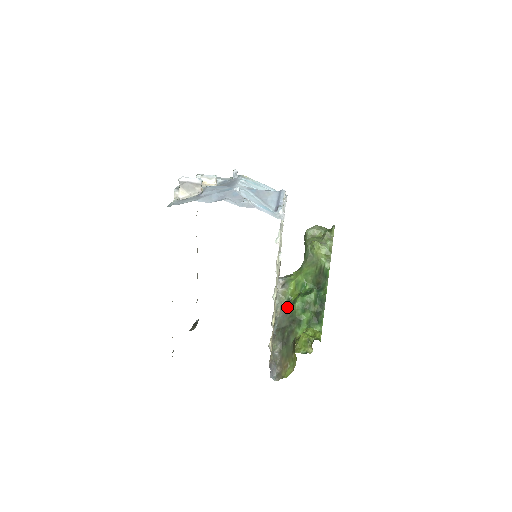
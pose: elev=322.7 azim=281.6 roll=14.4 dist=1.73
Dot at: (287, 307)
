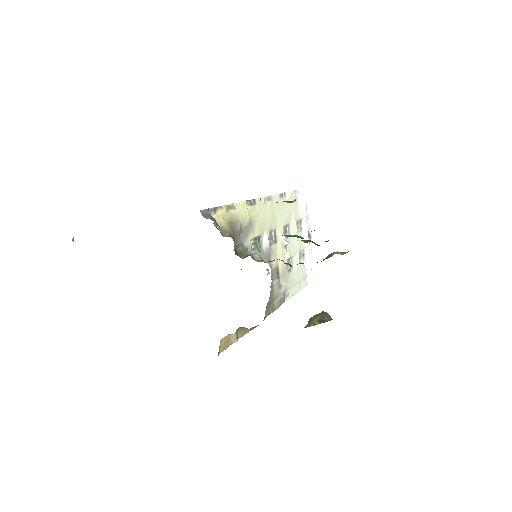
Dot at: occluded
